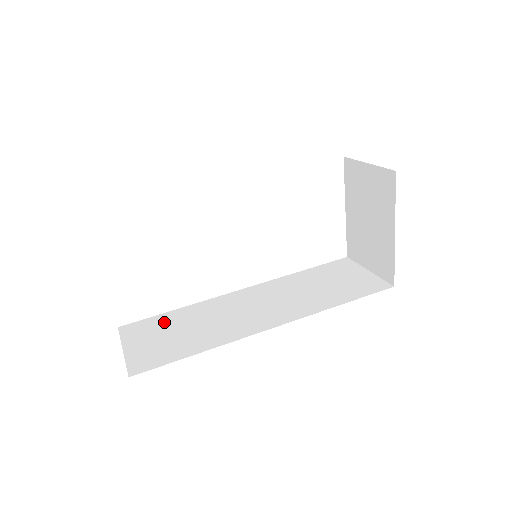
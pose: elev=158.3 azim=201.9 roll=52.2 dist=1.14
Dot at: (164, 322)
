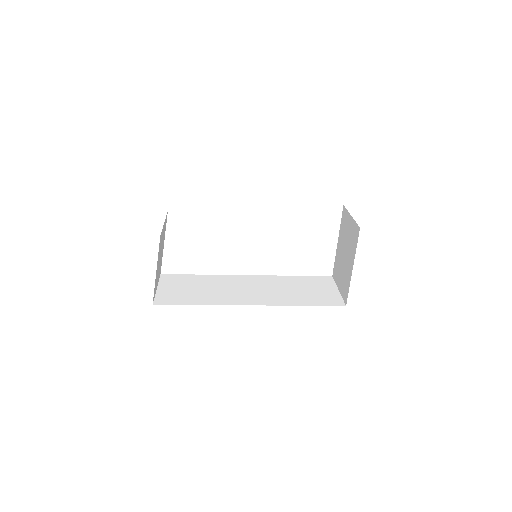
Dot at: (189, 280)
